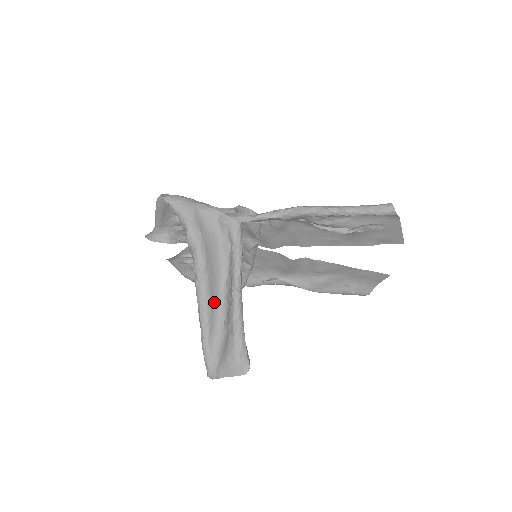
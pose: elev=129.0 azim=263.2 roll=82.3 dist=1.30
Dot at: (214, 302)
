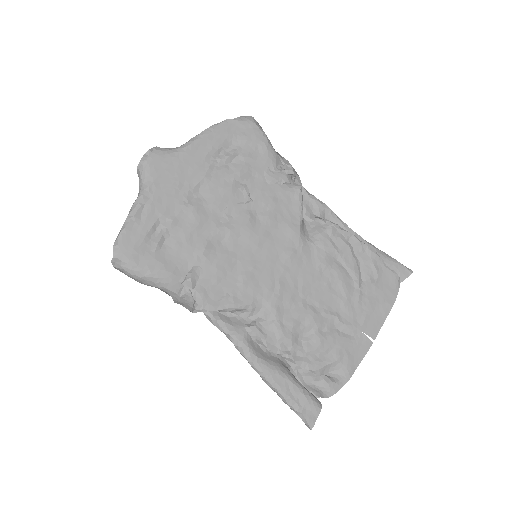
Dot at: occluded
